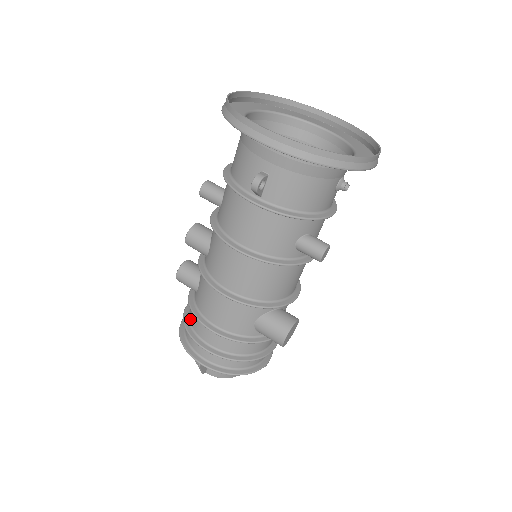
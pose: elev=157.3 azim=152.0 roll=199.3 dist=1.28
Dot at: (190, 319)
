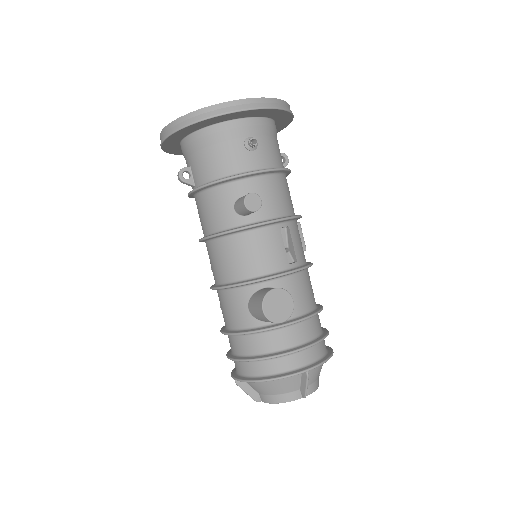
Dot at: occluded
